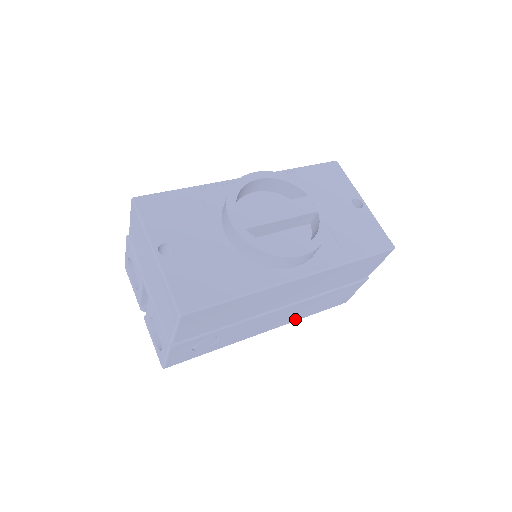
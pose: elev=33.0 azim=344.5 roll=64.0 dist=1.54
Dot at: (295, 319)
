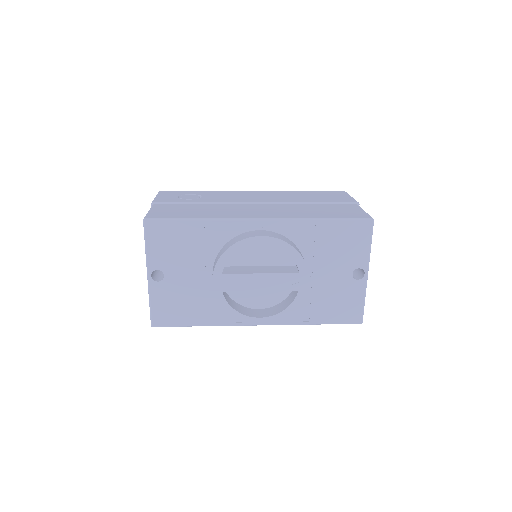
Dot at: occluded
